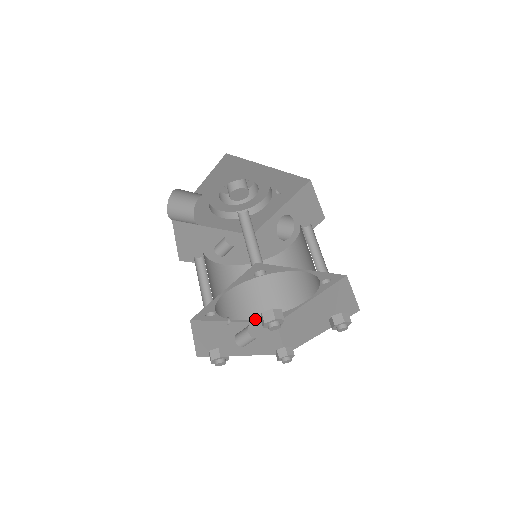
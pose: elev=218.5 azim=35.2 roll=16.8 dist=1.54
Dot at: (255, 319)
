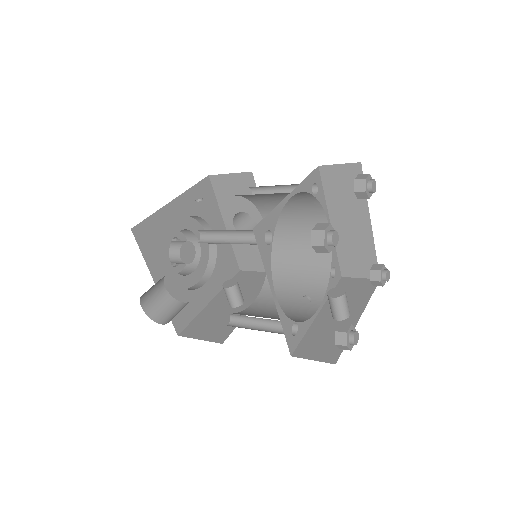
Dot at: (325, 293)
